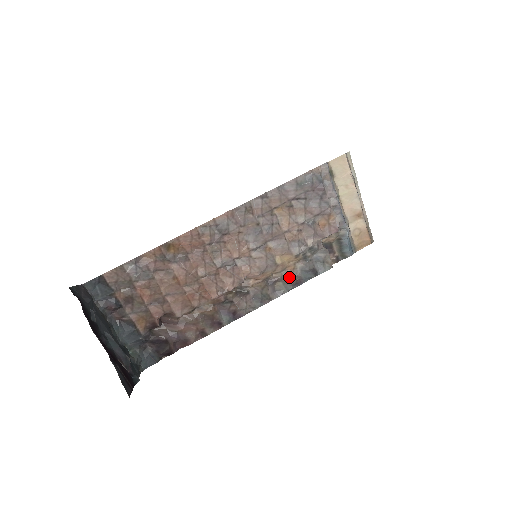
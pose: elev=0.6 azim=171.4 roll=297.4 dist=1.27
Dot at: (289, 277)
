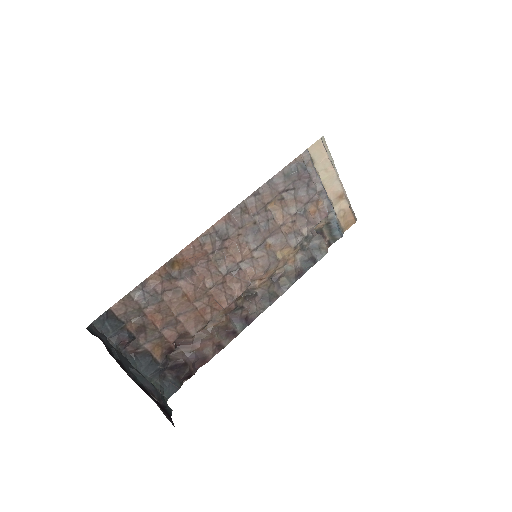
Dot at: (291, 270)
